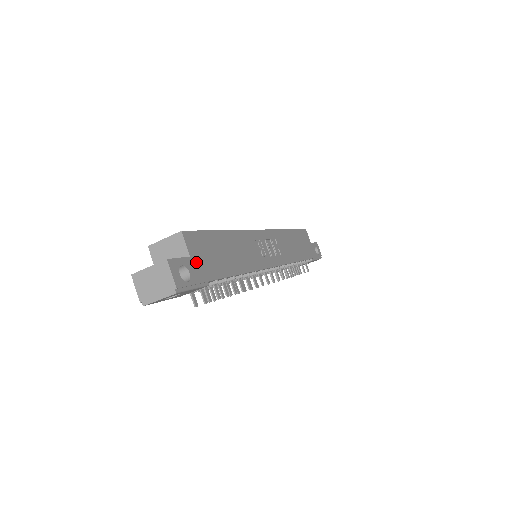
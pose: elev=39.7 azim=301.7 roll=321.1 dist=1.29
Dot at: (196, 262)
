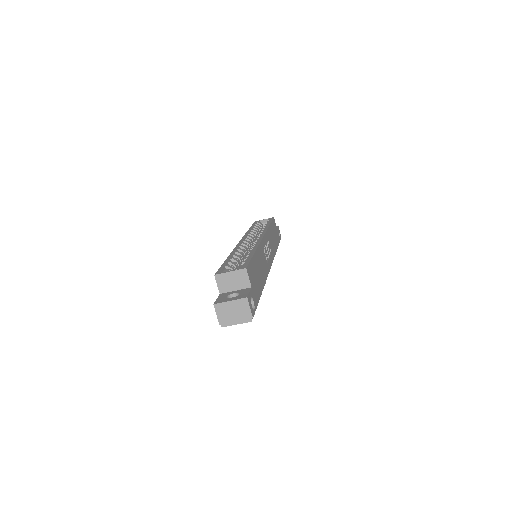
Dot at: (253, 290)
